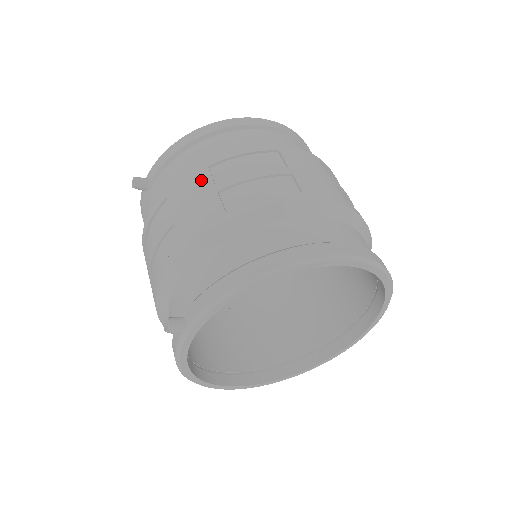
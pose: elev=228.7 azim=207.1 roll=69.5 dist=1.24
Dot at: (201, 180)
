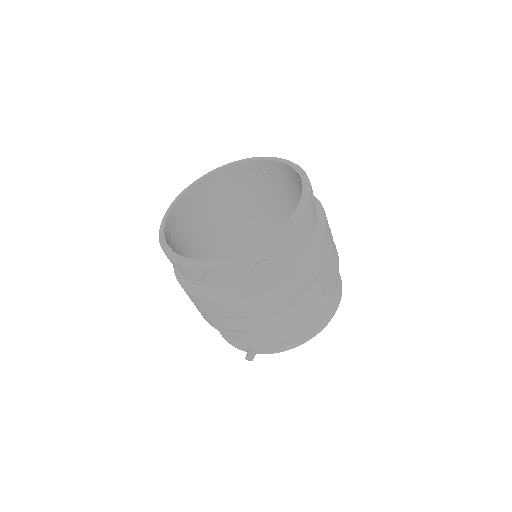
Dot at: (276, 301)
